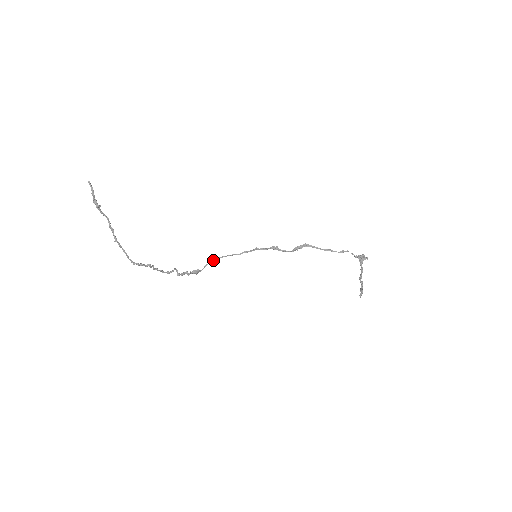
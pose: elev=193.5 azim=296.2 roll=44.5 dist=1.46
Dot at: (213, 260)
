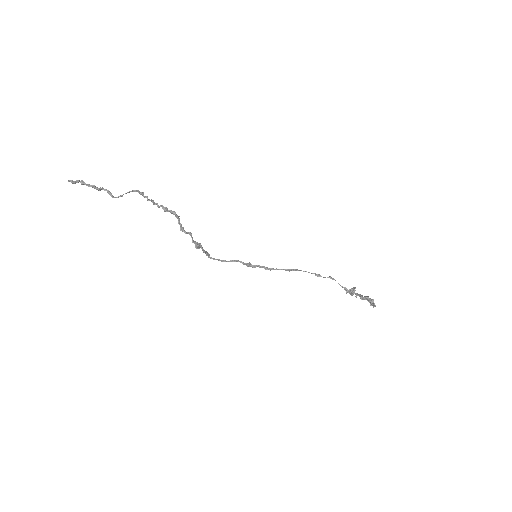
Dot at: (209, 257)
